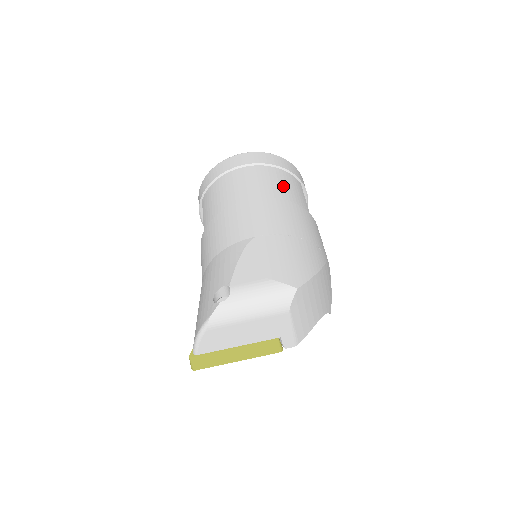
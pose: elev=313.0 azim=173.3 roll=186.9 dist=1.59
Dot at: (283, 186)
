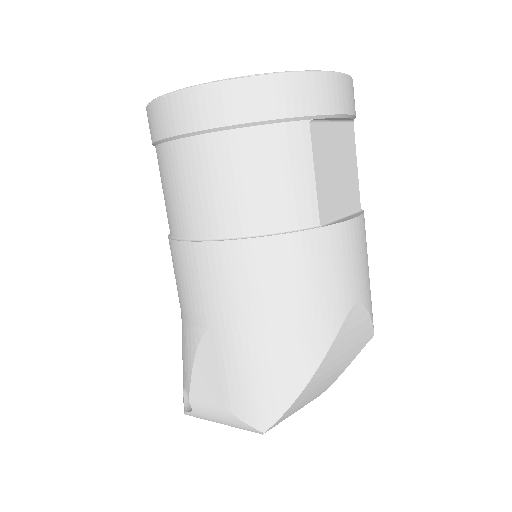
Dot at: (252, 189)
